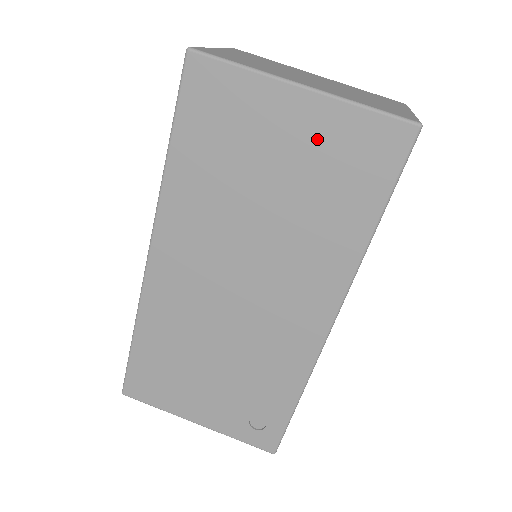
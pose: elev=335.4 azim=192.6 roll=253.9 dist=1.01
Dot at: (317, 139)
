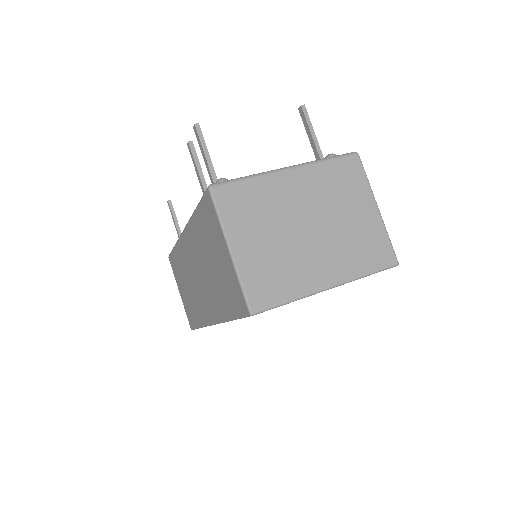
Dot at: occluded
